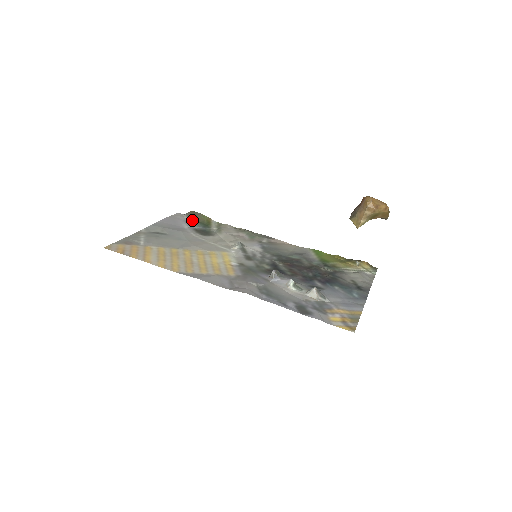
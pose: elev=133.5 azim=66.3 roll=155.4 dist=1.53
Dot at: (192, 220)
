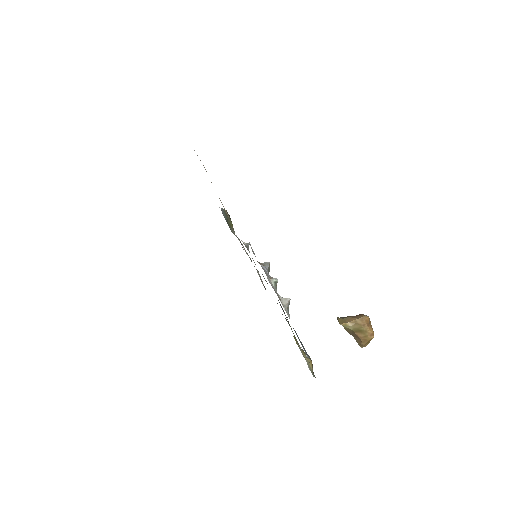
Dot at: (225, 211)
